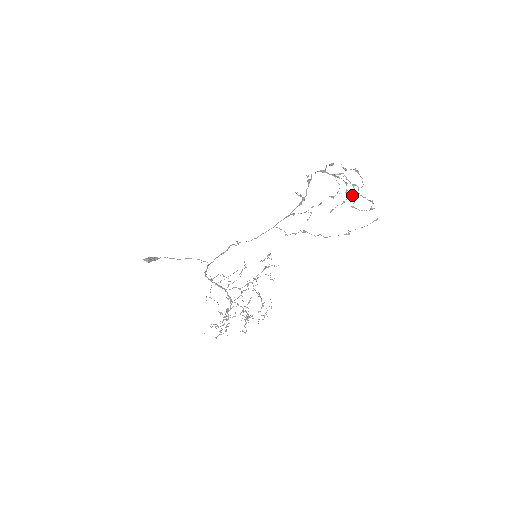
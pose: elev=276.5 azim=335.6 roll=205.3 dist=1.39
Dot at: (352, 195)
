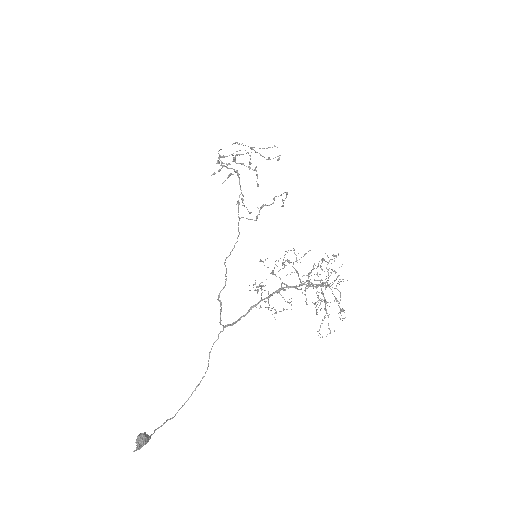
Dot at: occluded
